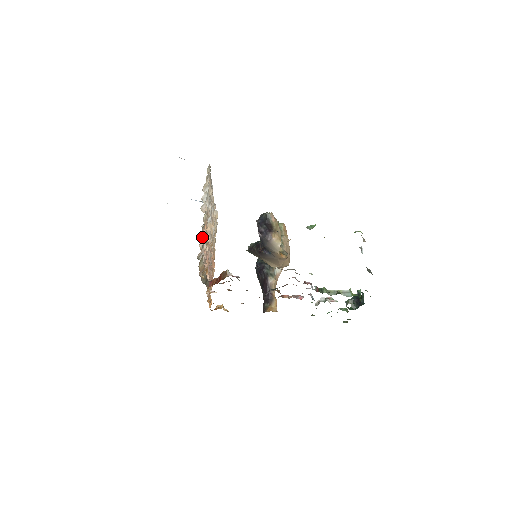
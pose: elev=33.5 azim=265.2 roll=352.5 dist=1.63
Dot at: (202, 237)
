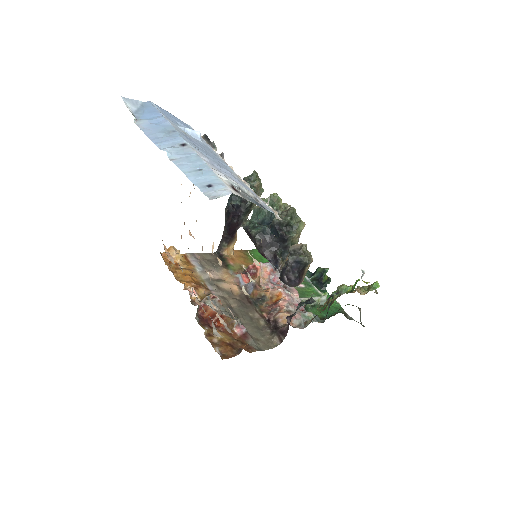
Dot at: occluded
